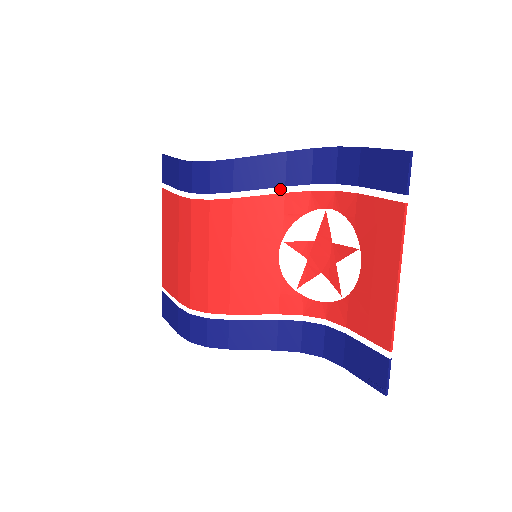
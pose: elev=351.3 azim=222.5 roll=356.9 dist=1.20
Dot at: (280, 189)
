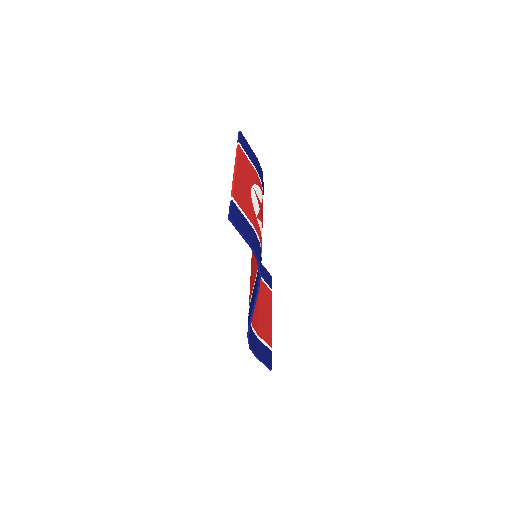
Dot at: occluded
